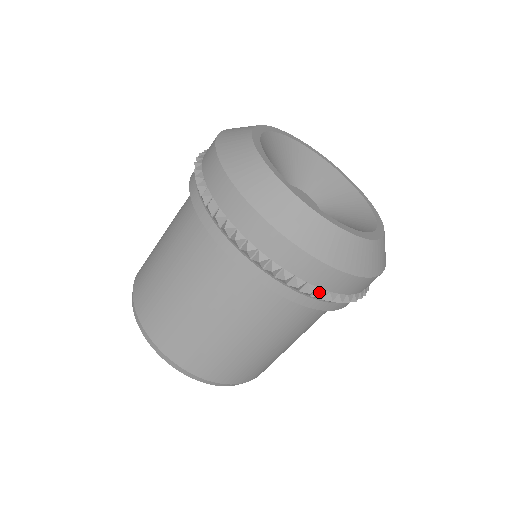
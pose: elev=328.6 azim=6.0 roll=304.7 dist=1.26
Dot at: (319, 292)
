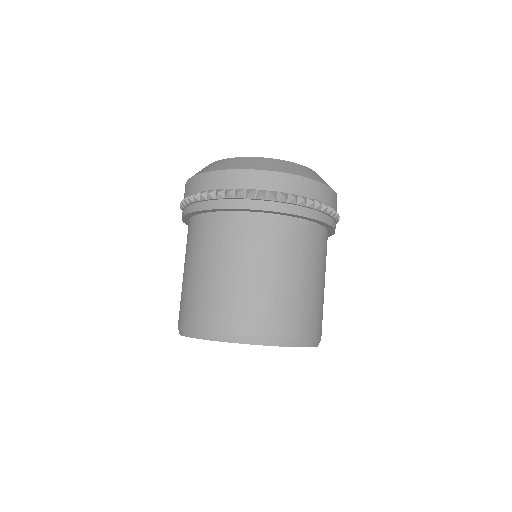
Dot at: (236, 191)
